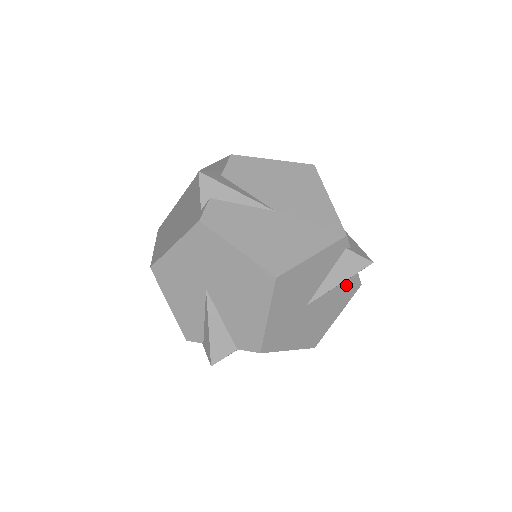
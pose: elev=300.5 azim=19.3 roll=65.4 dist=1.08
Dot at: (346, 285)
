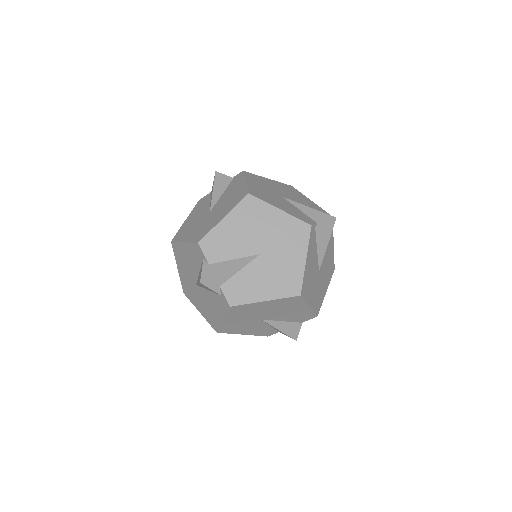
Dot at: occluded
